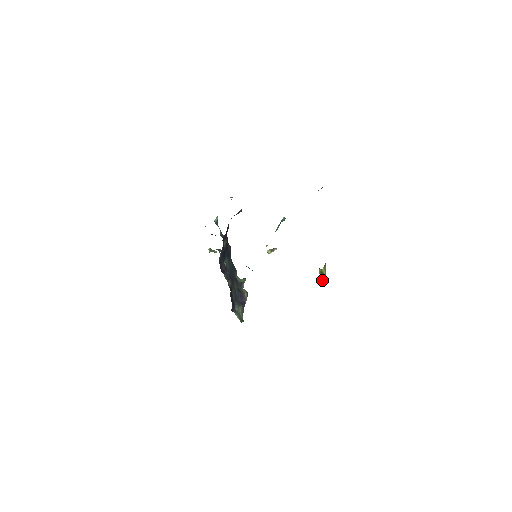
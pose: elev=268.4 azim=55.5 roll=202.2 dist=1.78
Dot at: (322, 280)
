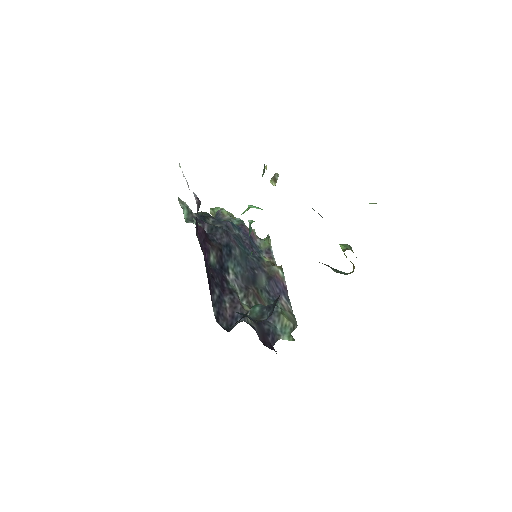
Dot at: occluded
